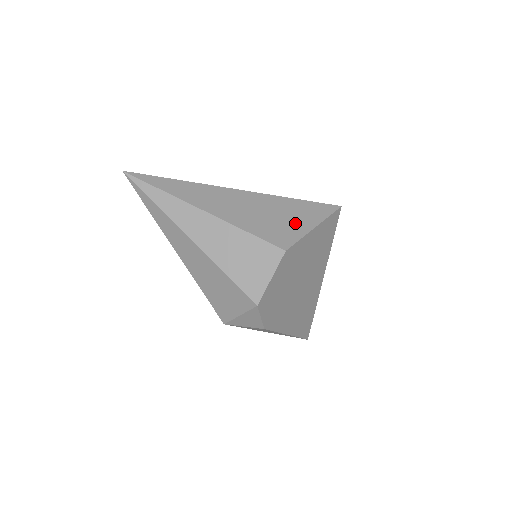
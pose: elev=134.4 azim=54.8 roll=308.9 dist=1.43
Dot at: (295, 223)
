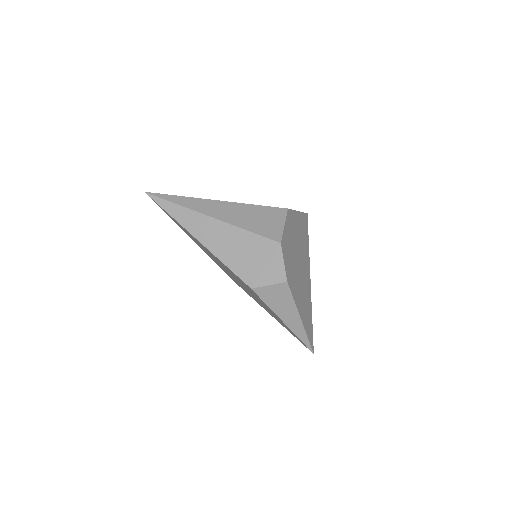
Dot at: occluded
